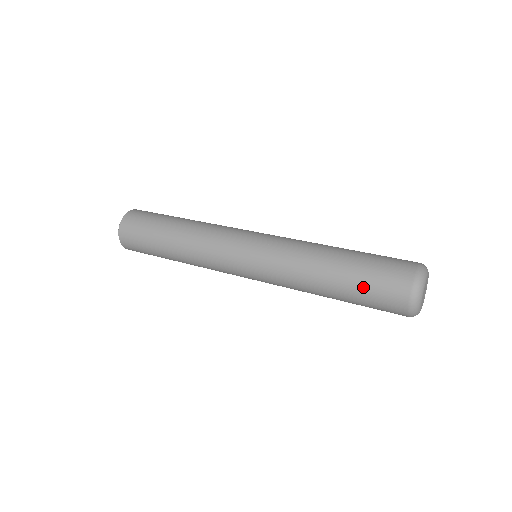
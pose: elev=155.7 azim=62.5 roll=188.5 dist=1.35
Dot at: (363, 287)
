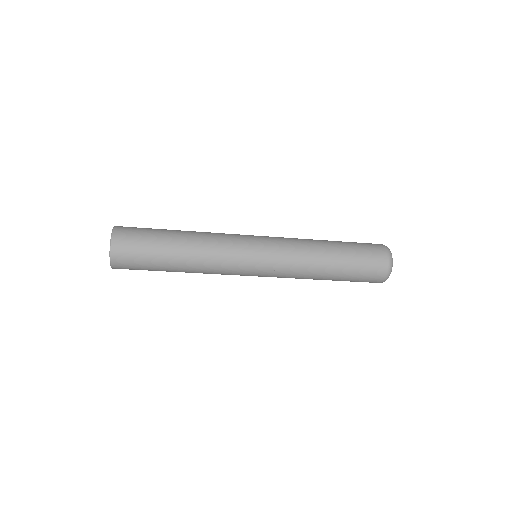
Dot at: (356, 250)
